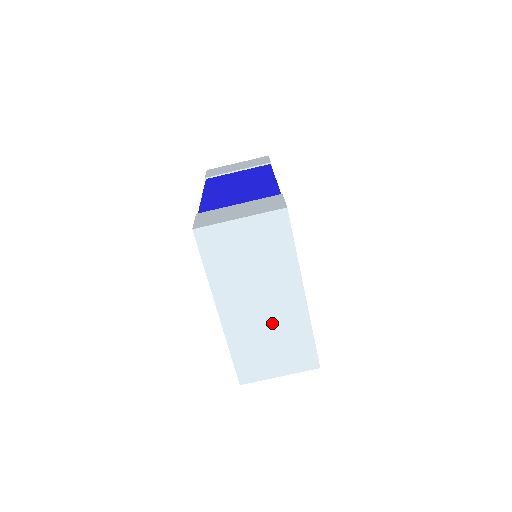
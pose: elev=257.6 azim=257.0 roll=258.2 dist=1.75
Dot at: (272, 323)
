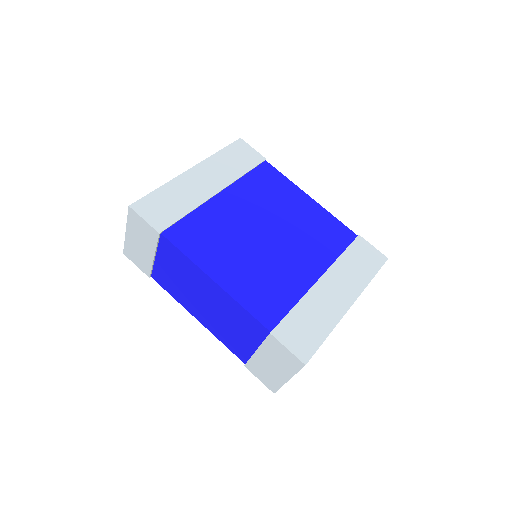
Dot at: occluded
